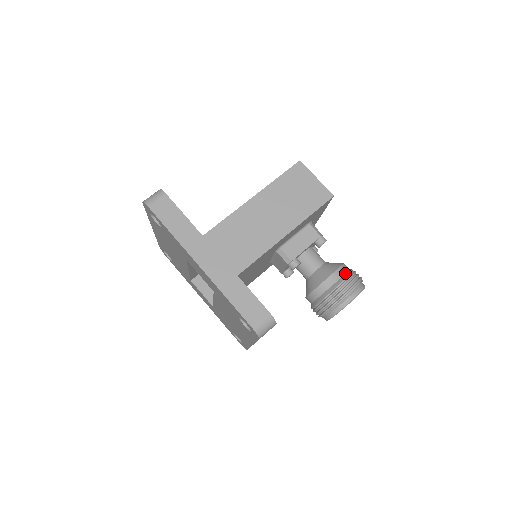
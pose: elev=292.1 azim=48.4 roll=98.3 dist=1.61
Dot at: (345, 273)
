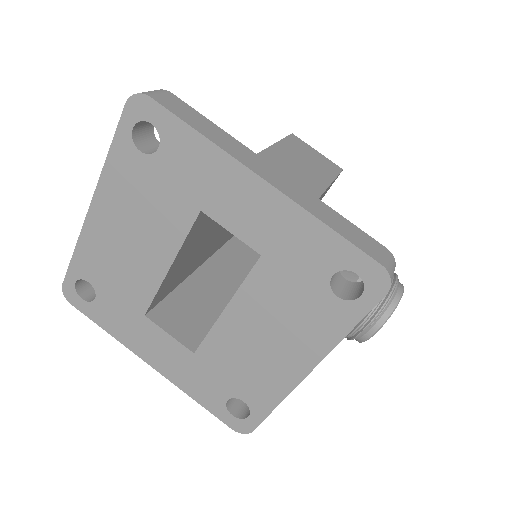
Dot at: occluded
